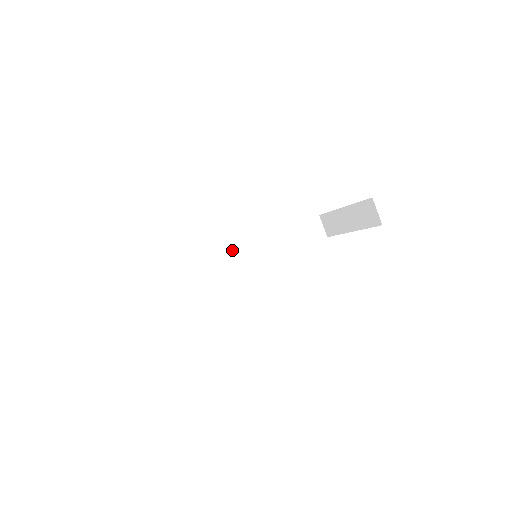
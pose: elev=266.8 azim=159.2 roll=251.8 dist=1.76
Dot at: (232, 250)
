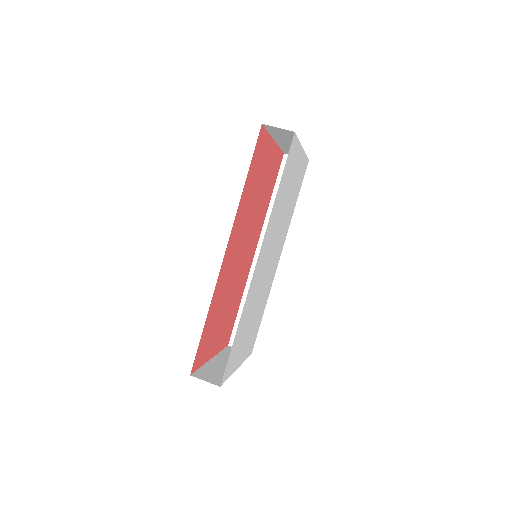
Dot at: (255, 257)
